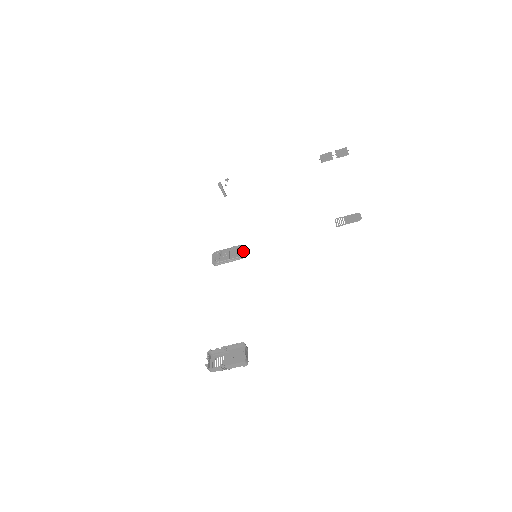
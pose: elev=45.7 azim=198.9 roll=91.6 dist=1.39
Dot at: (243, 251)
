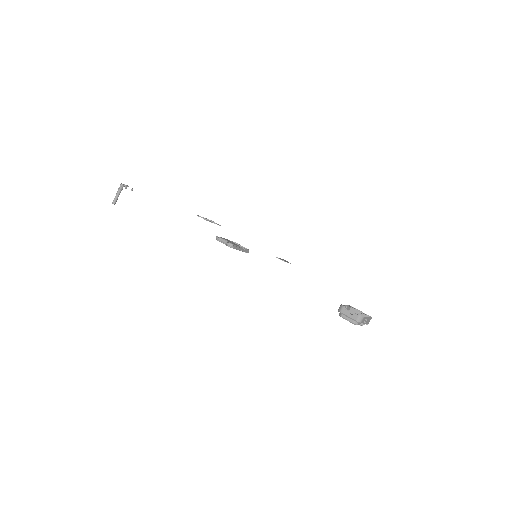
Dot at: (244, 247)
